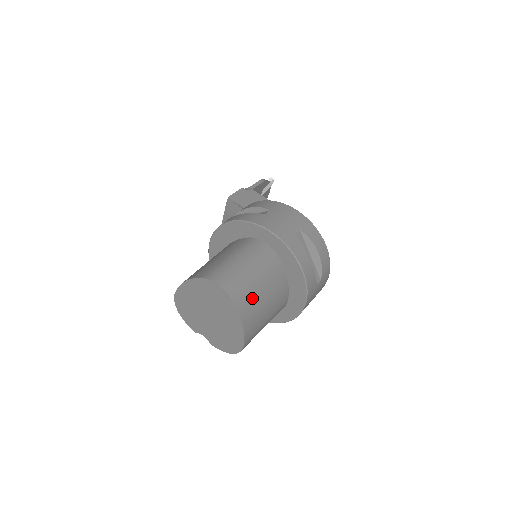
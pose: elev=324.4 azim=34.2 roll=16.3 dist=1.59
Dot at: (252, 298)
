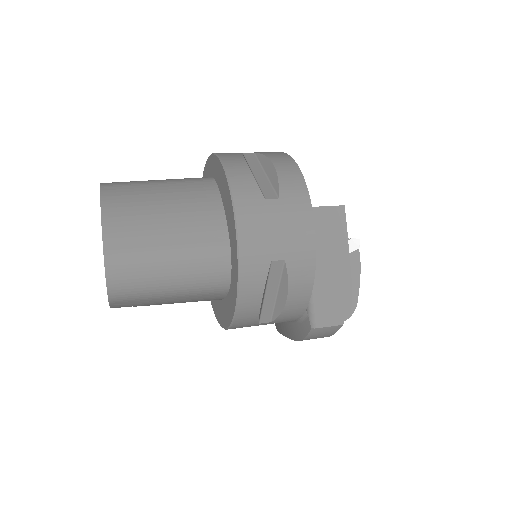
Dot at: (136, 196)
